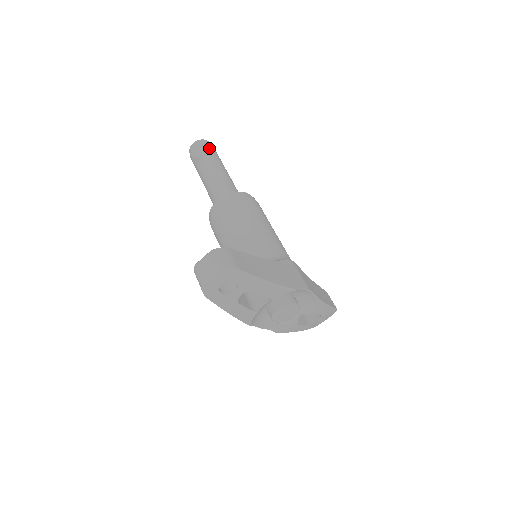
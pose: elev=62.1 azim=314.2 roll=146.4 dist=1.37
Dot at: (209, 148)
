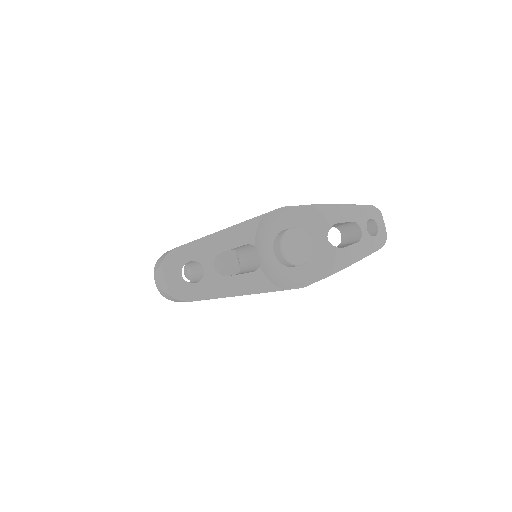
Dot at: occluded
